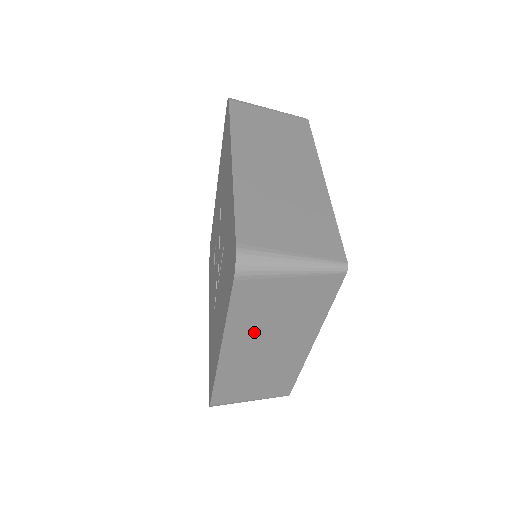
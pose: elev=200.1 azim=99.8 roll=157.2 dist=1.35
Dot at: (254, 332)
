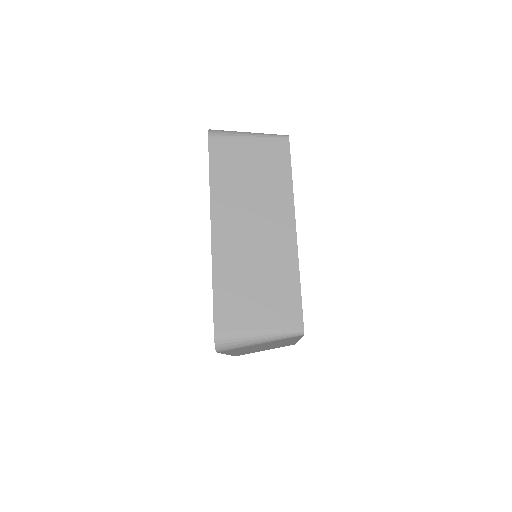
Dot at: (236, 201)
